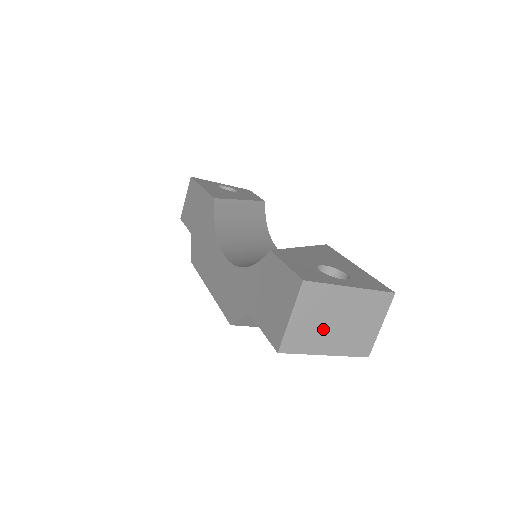
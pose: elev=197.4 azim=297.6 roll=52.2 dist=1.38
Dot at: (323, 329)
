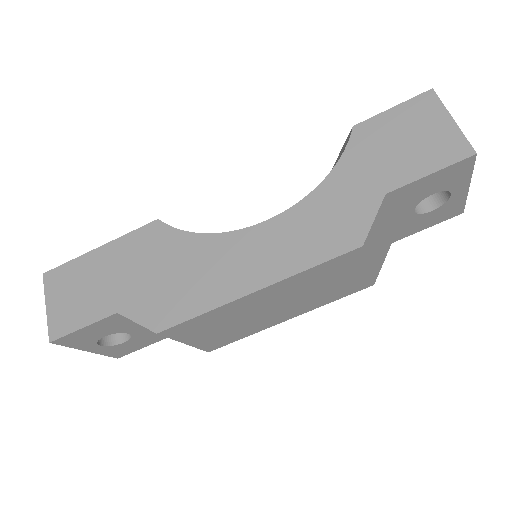
Dot at: occluded
